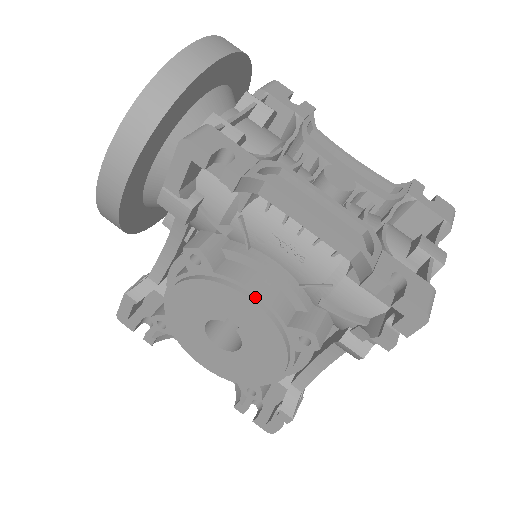
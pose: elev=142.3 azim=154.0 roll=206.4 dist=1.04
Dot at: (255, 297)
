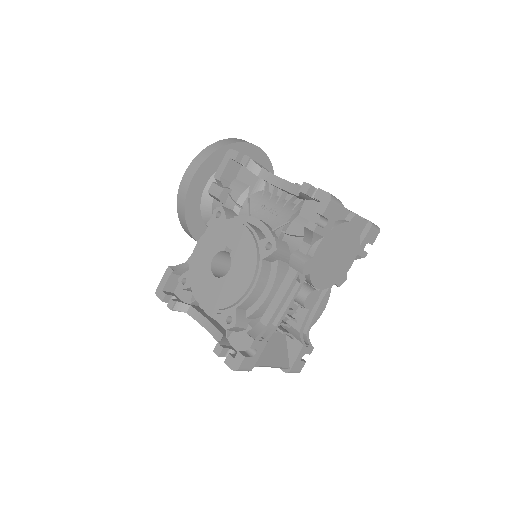
Dot at: (245, 225)
